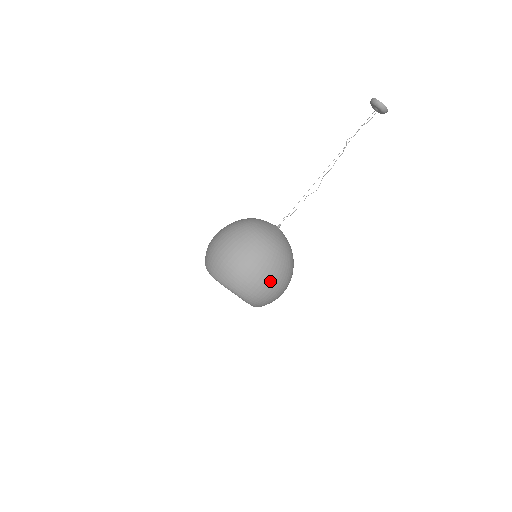
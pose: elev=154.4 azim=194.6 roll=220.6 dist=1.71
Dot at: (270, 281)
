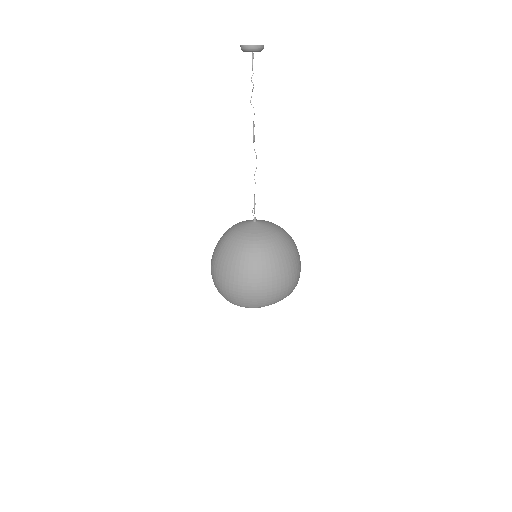
Dot at: (299, 263)
